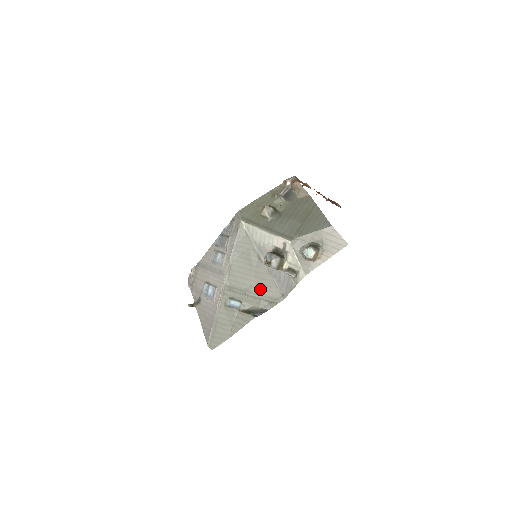
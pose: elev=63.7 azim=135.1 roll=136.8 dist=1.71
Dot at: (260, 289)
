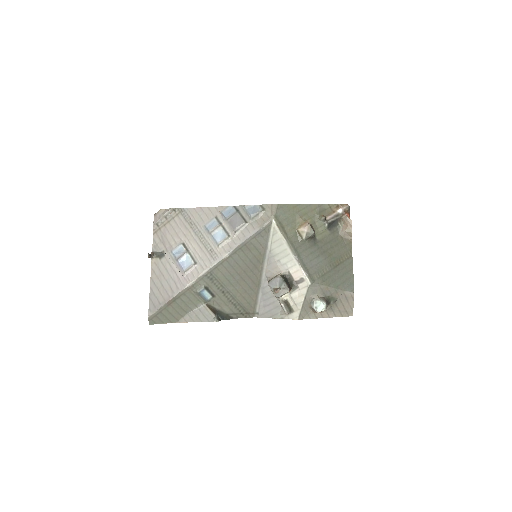
Dot at: (241, 295)
